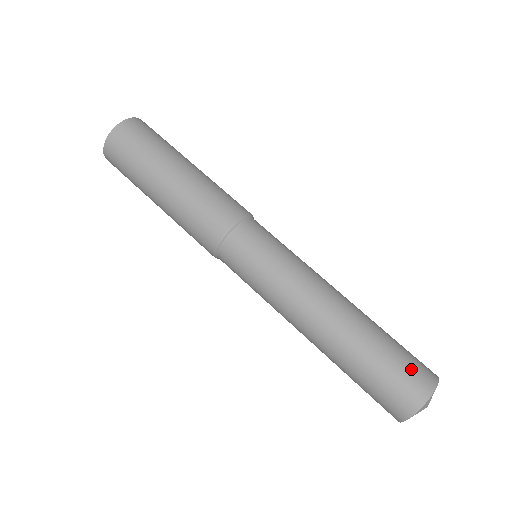
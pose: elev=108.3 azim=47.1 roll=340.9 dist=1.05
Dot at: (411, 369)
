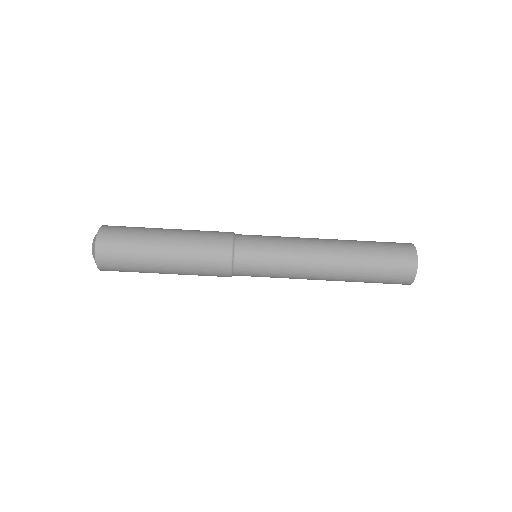
Dot at: (393, 282)
